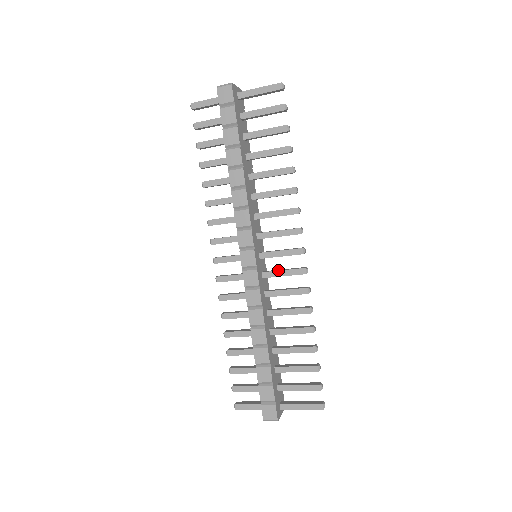
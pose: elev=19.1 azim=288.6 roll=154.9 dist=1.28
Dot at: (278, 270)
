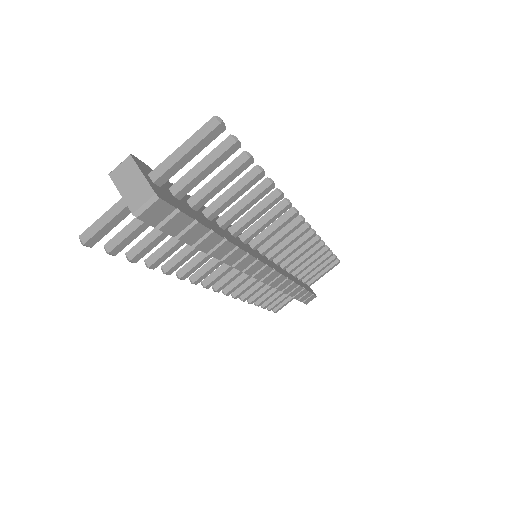
Dot at: occluded
